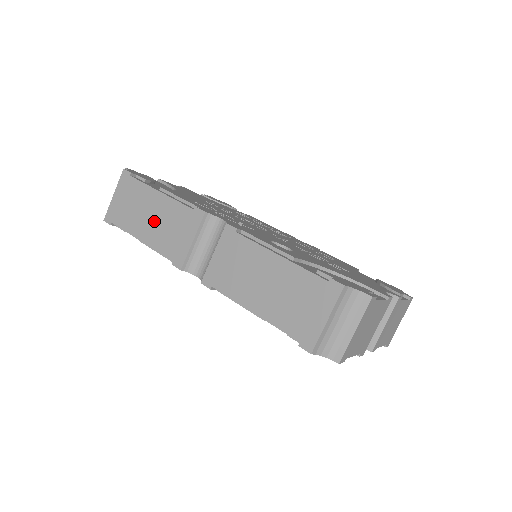
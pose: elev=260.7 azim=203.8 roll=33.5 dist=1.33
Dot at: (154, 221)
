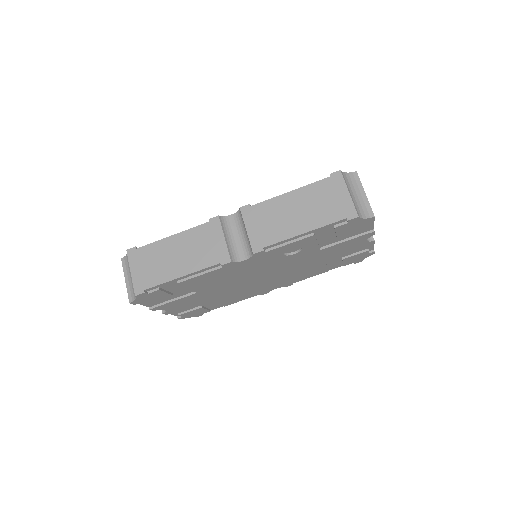
Dot at: (182, 255)
